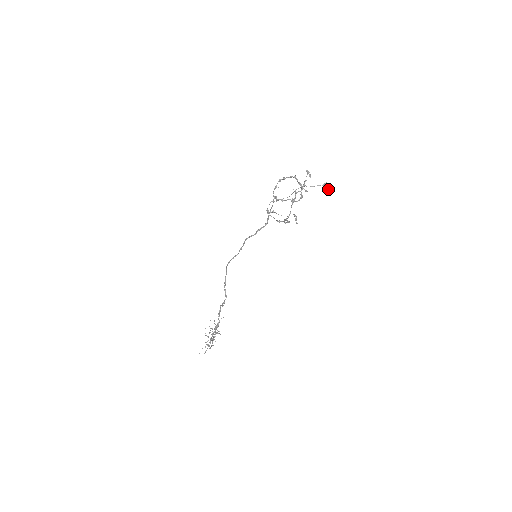
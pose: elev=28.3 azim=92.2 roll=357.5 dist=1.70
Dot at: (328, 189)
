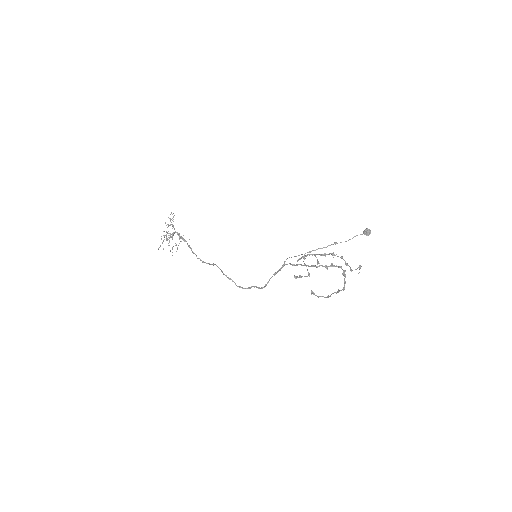
Dot at: occluded
